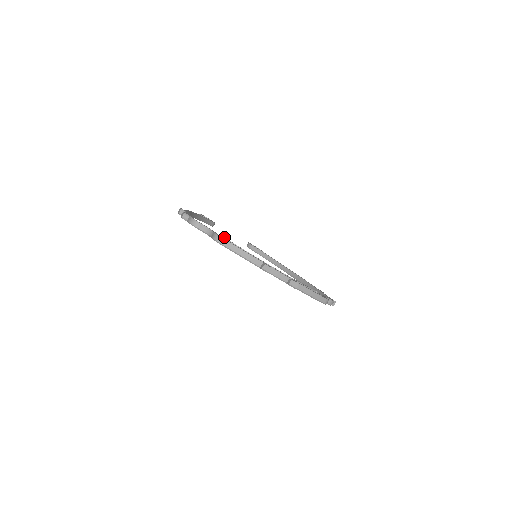
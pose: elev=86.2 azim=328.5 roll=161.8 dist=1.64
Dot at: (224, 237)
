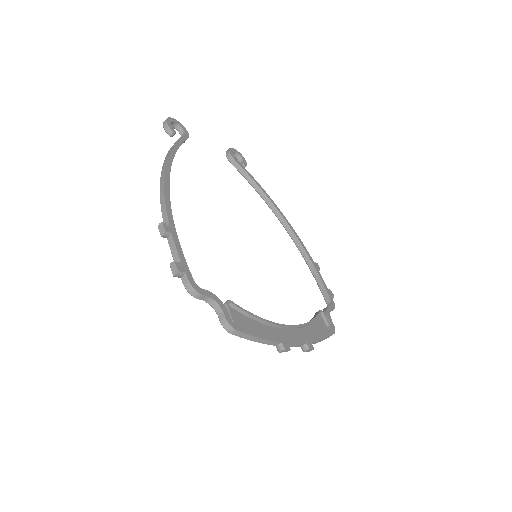
Dot at: (233, 302)
